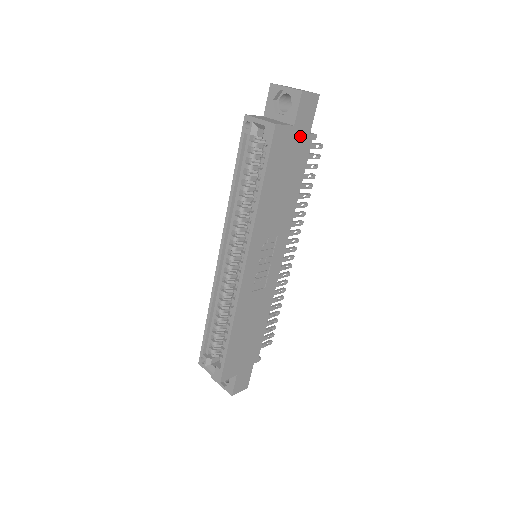
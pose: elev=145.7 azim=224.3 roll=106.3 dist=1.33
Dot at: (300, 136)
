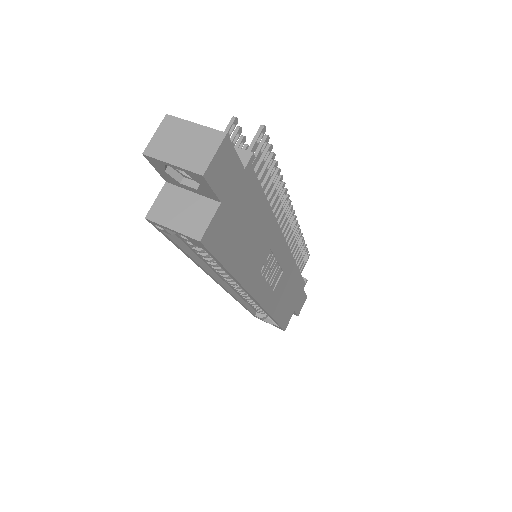
Dot at: (235, 191)
